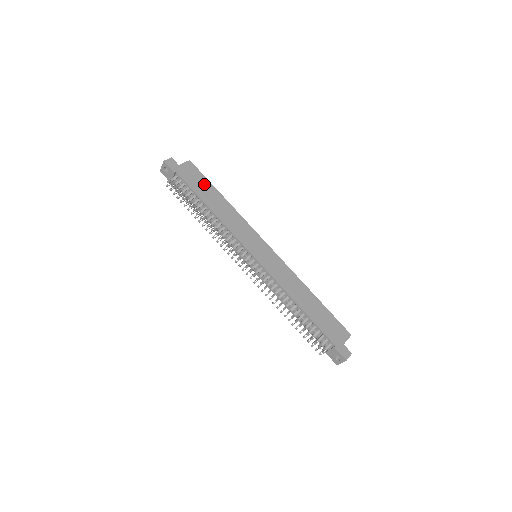
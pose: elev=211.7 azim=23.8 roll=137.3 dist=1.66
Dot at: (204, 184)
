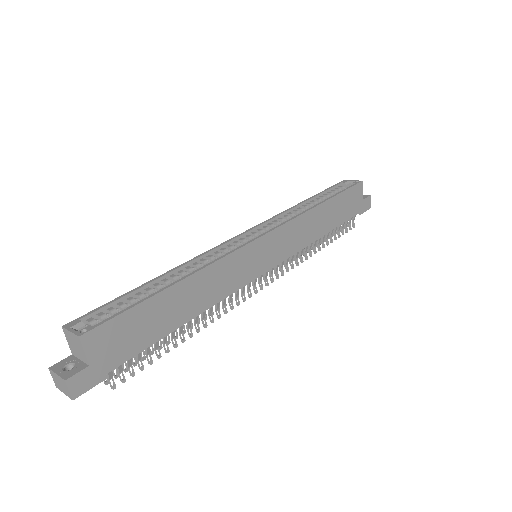
Dot at: (143, 318)
